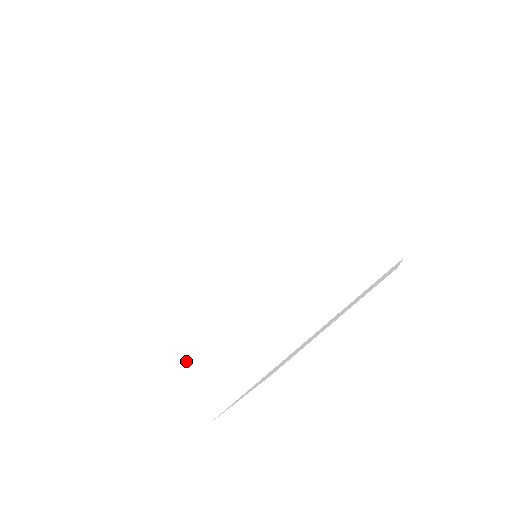
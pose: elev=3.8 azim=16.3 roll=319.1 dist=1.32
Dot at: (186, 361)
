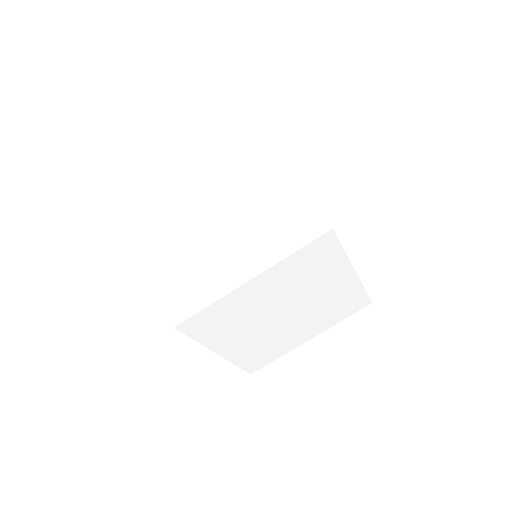
Dot at: (246, 359)
